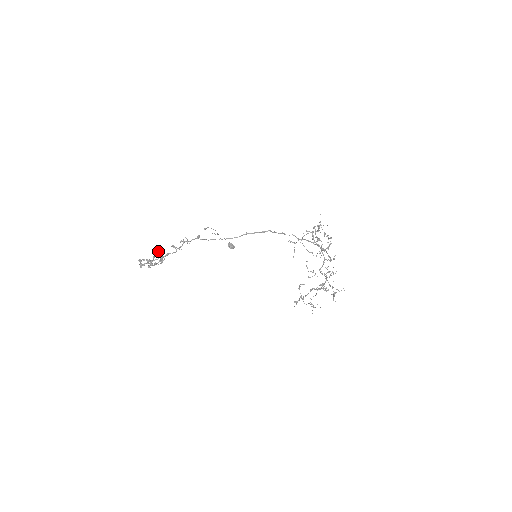
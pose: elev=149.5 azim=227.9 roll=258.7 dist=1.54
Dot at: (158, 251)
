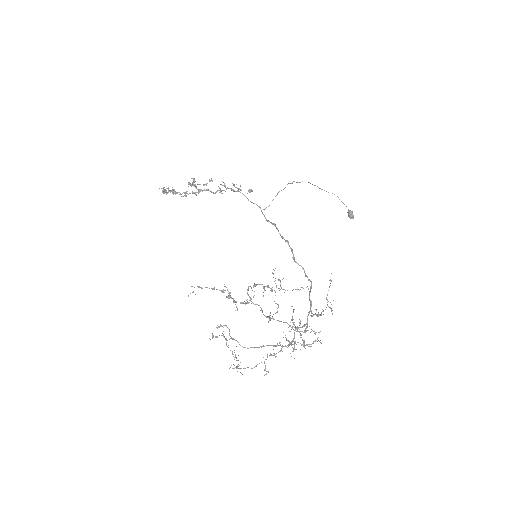
Dot at: (209, 180)
